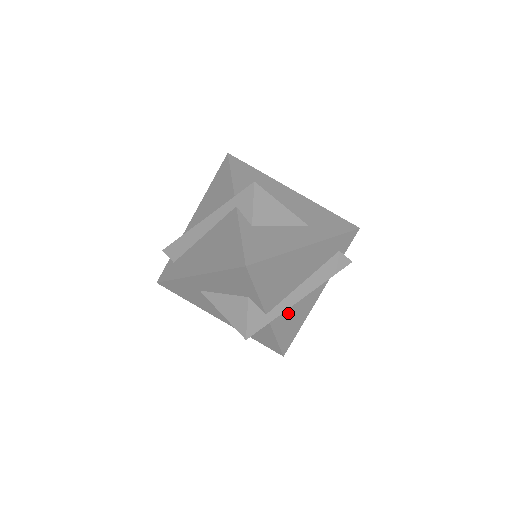
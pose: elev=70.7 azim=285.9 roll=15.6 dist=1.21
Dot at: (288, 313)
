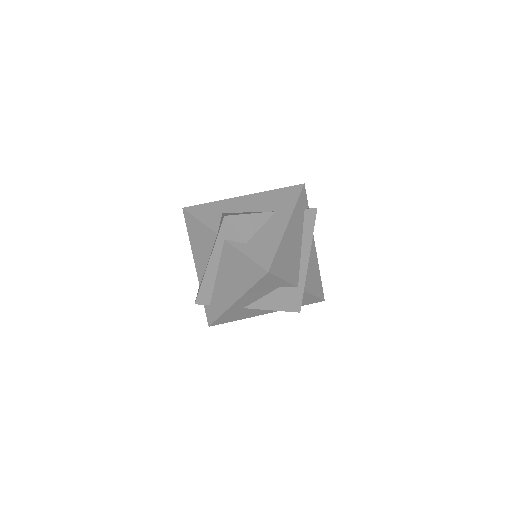
Dot at: (308, 274)
